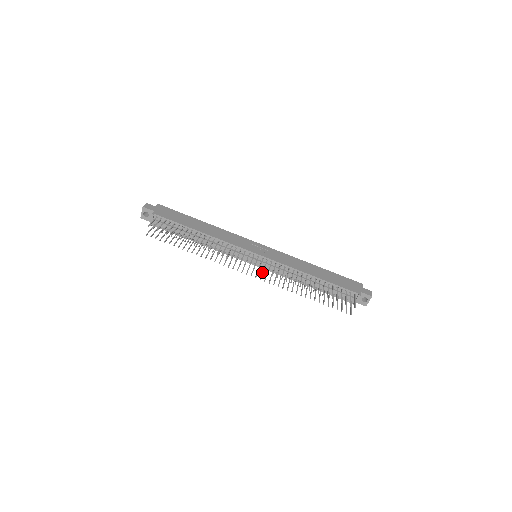
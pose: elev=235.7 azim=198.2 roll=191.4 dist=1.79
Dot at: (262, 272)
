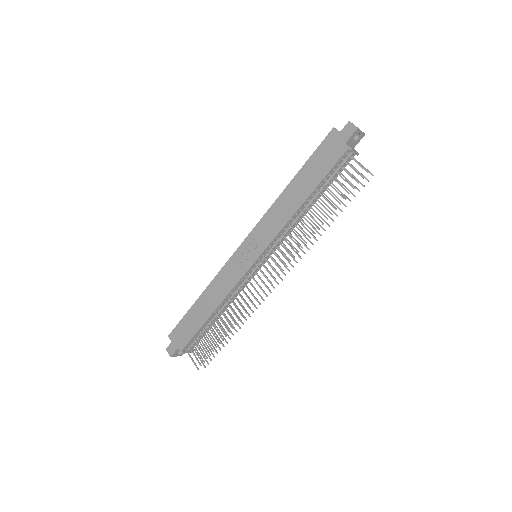
Dot at: occluded
